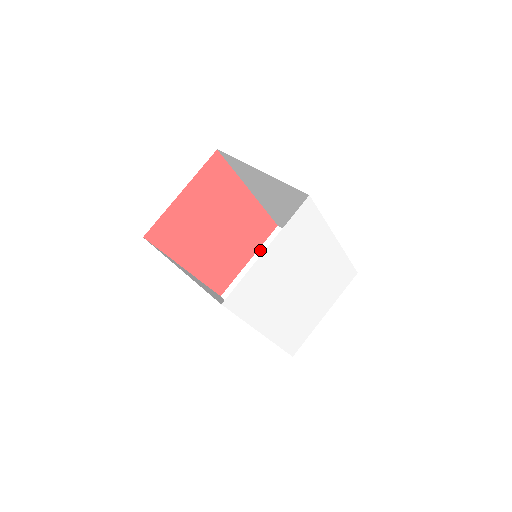
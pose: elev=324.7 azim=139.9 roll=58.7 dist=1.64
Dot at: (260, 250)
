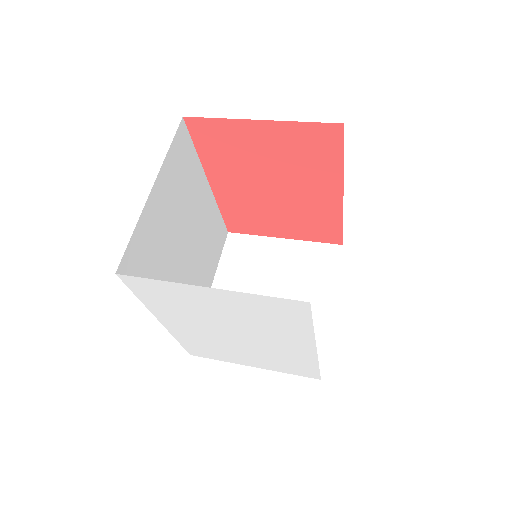
Dot at: (302, 243)
